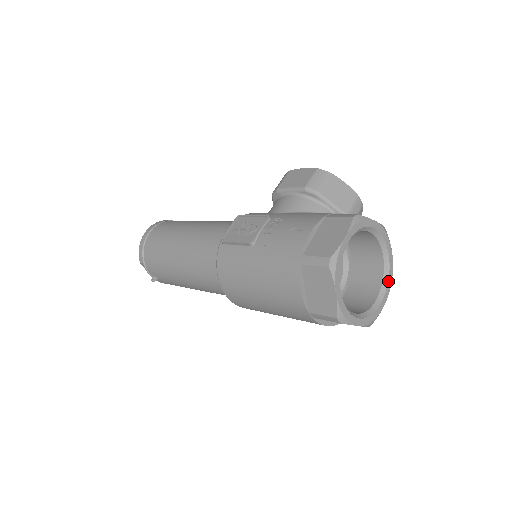
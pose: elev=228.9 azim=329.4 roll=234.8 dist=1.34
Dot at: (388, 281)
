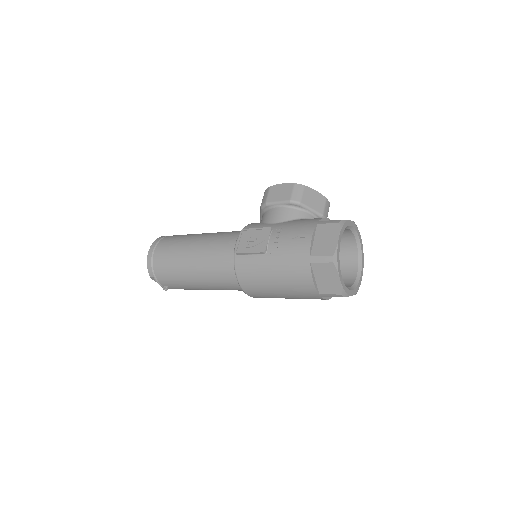
Dot at: (362, 258)
